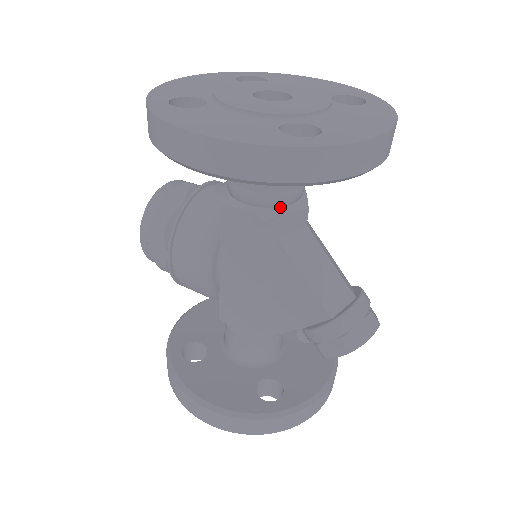
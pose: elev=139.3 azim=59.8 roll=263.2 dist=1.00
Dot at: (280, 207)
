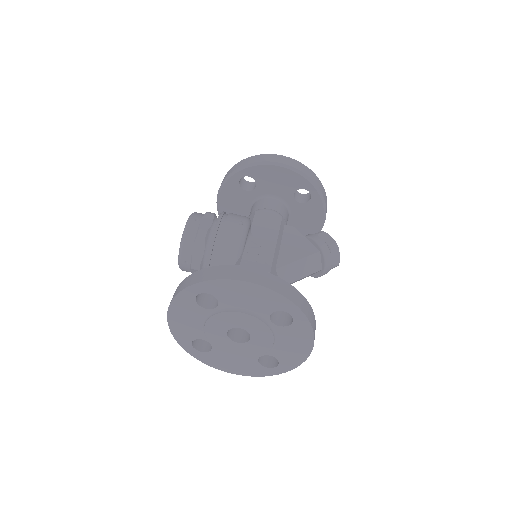
Dot at: occluded
